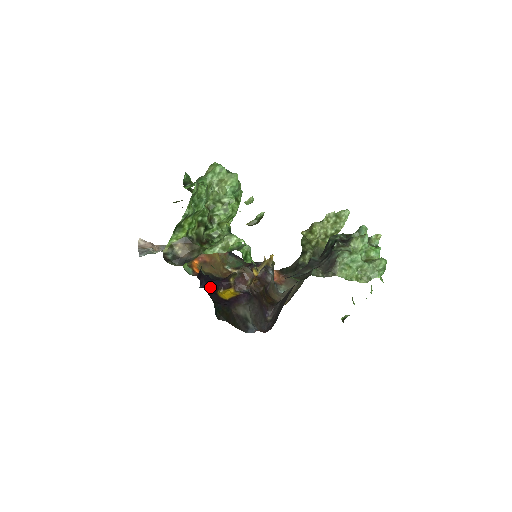
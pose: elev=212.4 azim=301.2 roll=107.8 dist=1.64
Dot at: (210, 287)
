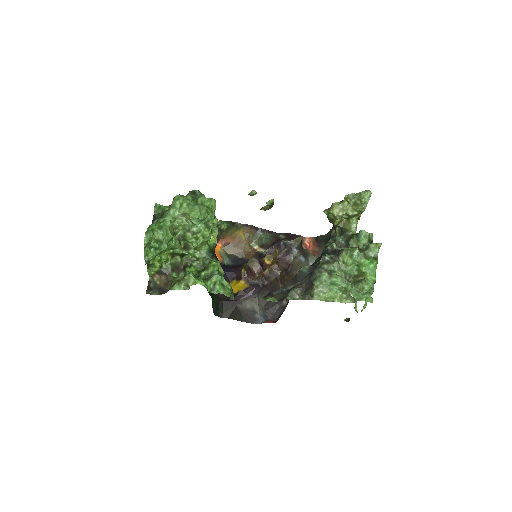
Dot at: occluded
